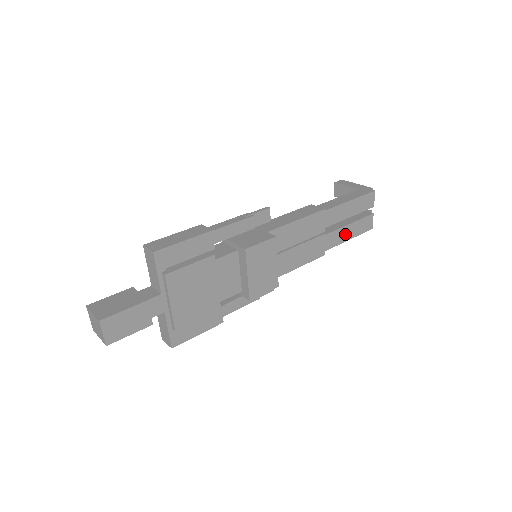
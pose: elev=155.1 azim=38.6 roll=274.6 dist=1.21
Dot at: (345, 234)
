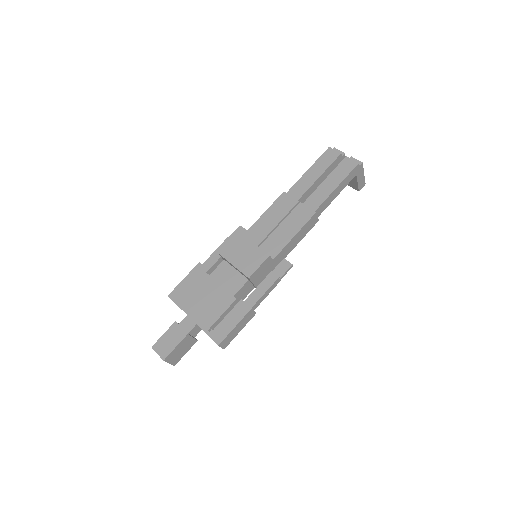
Dot at: (327, 188)
